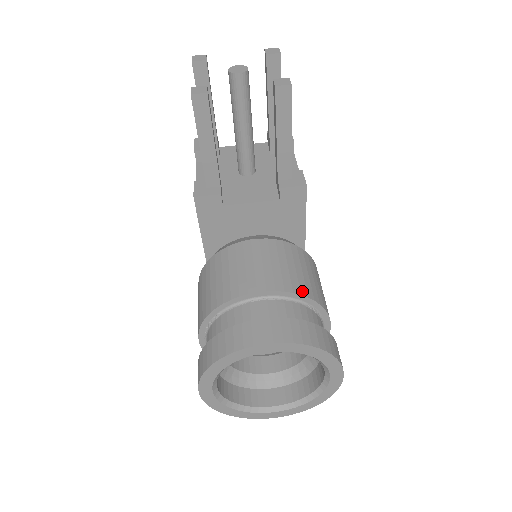
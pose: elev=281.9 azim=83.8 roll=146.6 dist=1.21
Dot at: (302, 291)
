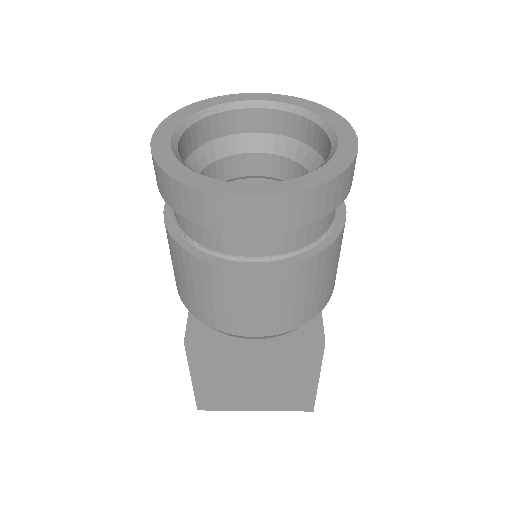
Dot at: occluded
